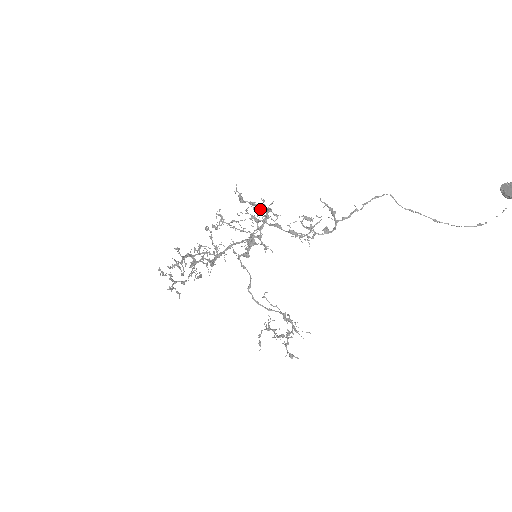
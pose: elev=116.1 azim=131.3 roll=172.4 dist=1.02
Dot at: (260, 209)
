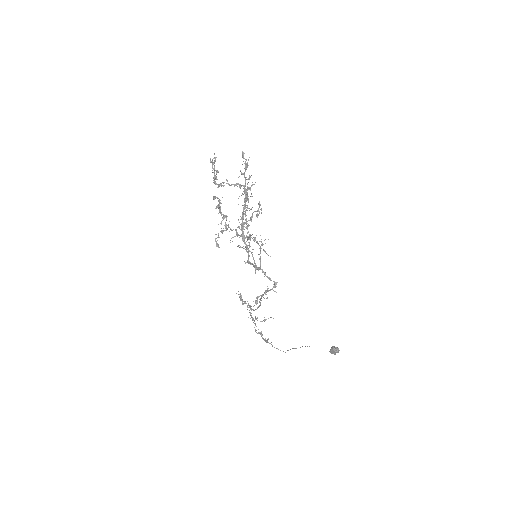
Dot at: (266, 292)
